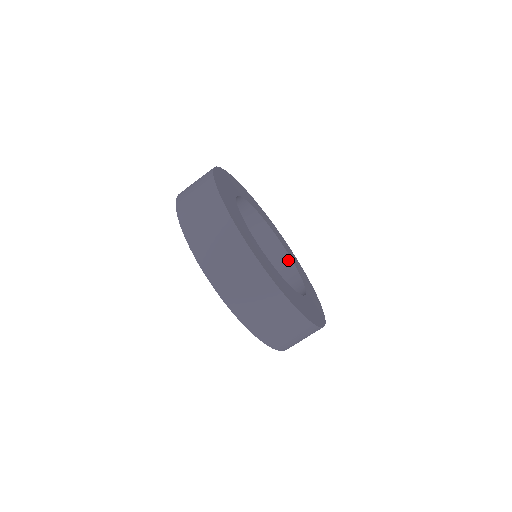
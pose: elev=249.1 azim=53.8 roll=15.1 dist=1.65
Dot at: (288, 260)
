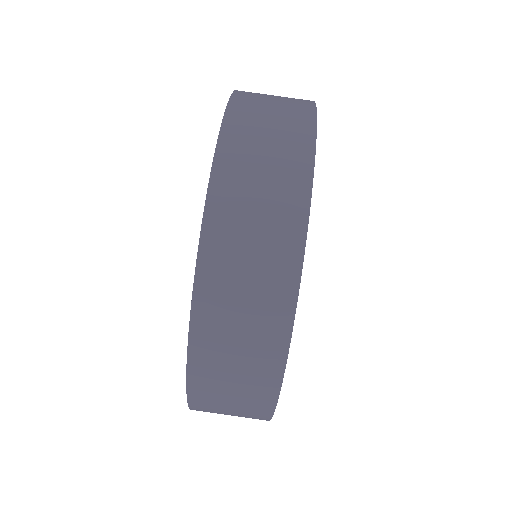
Dot at: occluded
